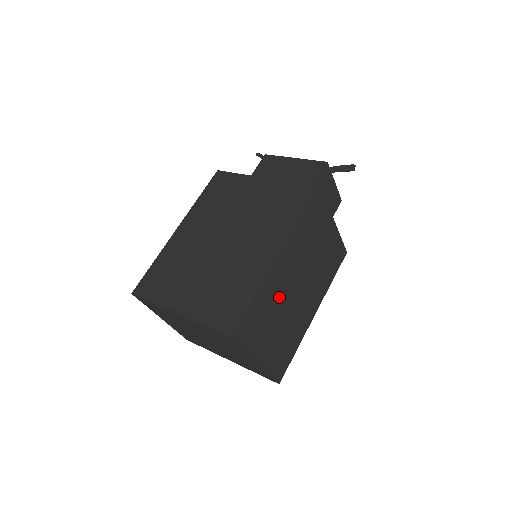
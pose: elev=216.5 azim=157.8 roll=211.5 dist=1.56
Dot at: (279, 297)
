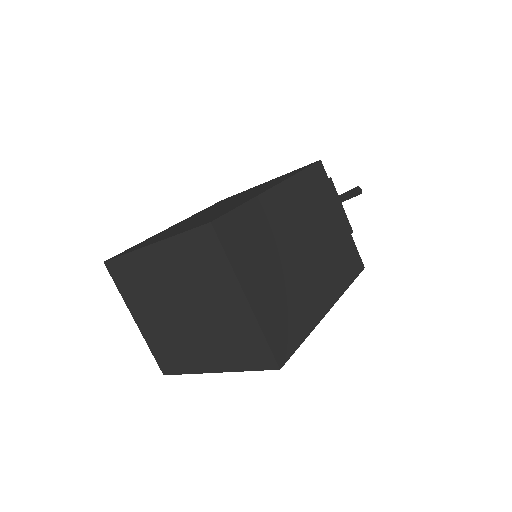
Dot at: (276, 233)
